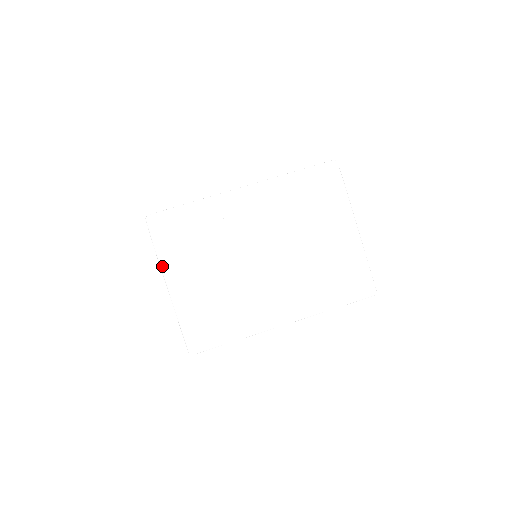
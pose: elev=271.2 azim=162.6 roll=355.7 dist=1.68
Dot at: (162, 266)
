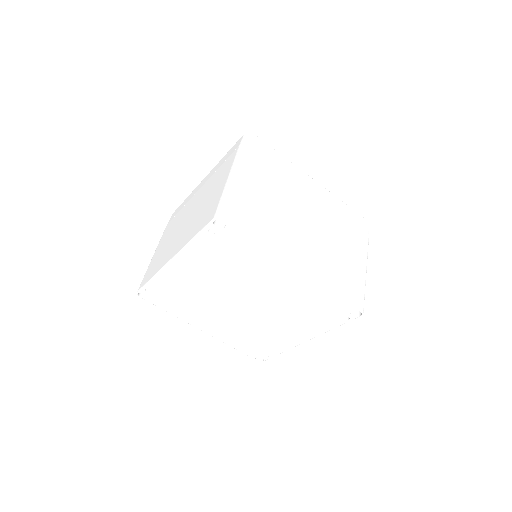
Dot at: (239, 158)
